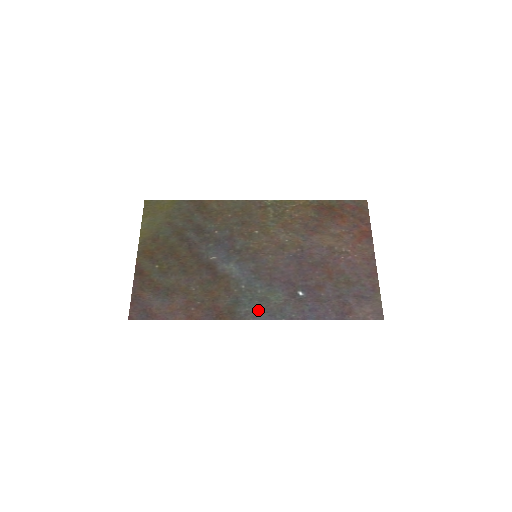
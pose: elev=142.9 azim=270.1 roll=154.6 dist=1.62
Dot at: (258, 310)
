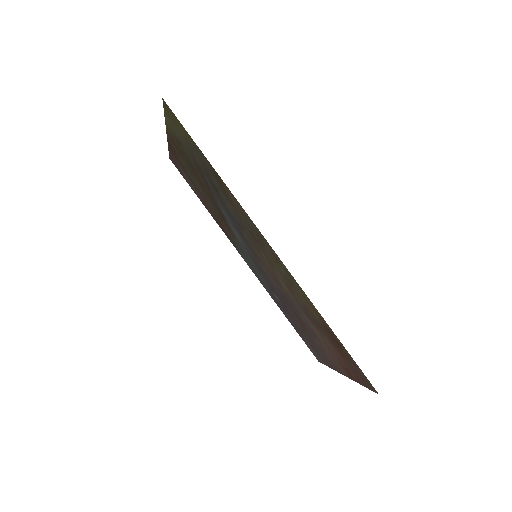
Dot at: (247, 262)
